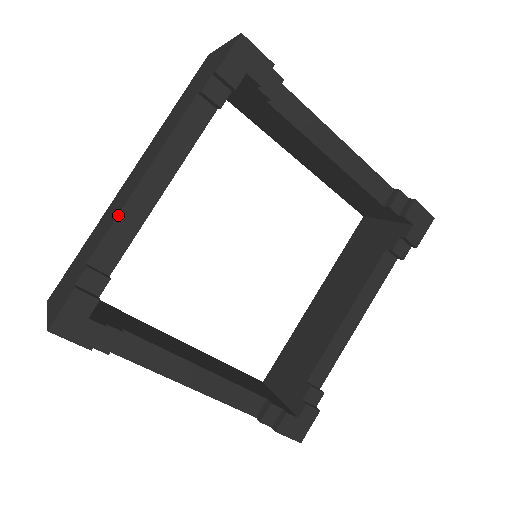
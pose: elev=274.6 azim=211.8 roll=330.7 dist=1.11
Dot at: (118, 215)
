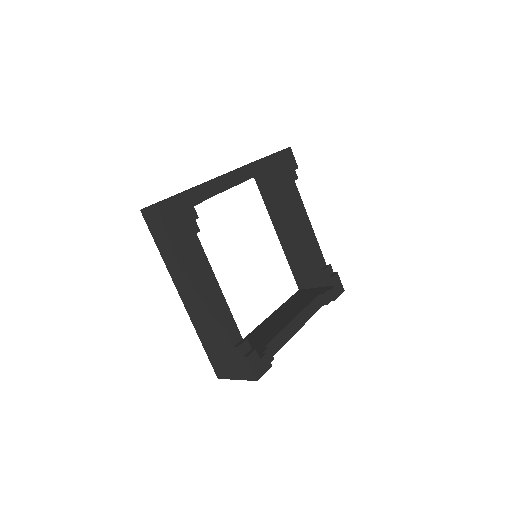
Dot at: (221, 318)
